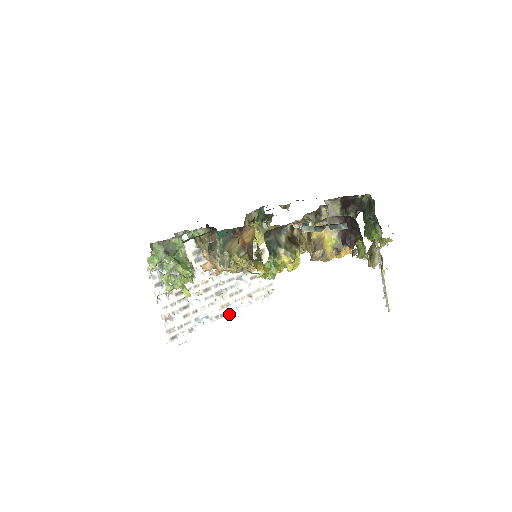
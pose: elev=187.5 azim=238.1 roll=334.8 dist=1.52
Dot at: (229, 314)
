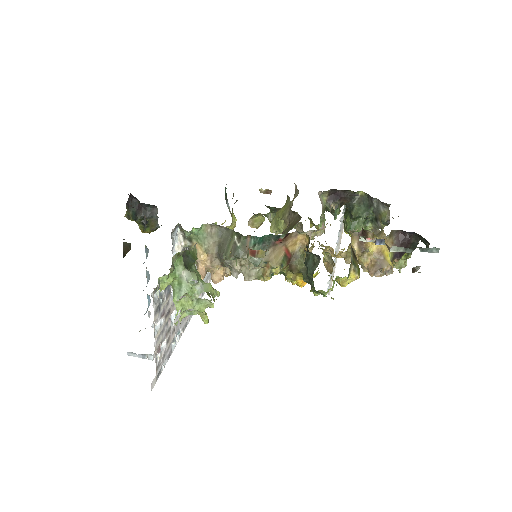
Dot at: occluded
